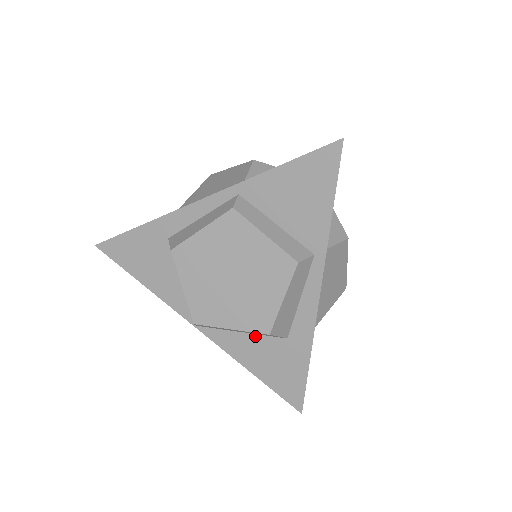
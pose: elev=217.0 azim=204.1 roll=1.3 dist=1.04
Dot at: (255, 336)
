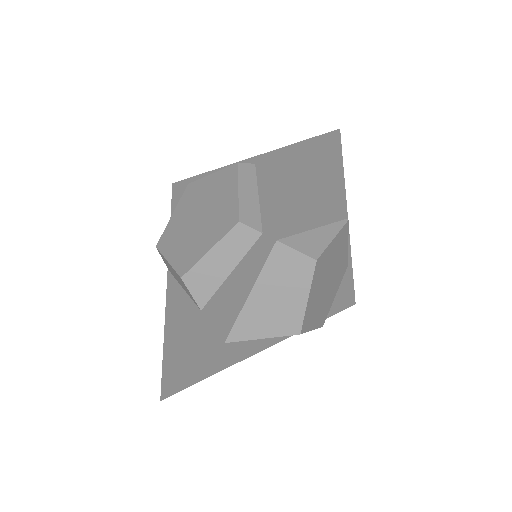
Dot at: (187, 297)
